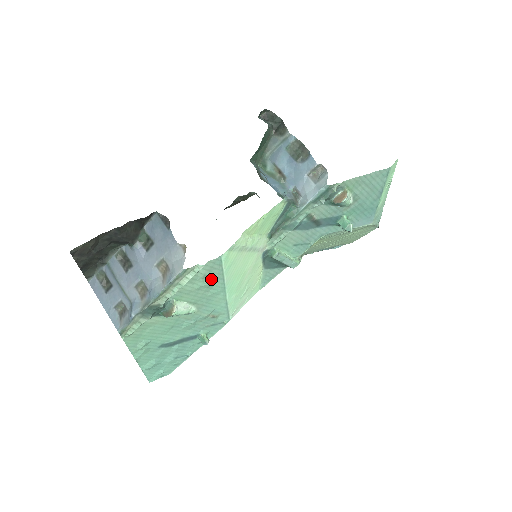
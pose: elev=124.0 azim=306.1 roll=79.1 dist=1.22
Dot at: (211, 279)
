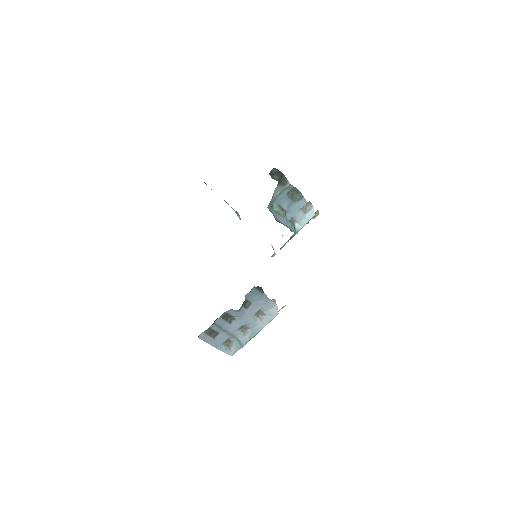
Dot at: occluded
